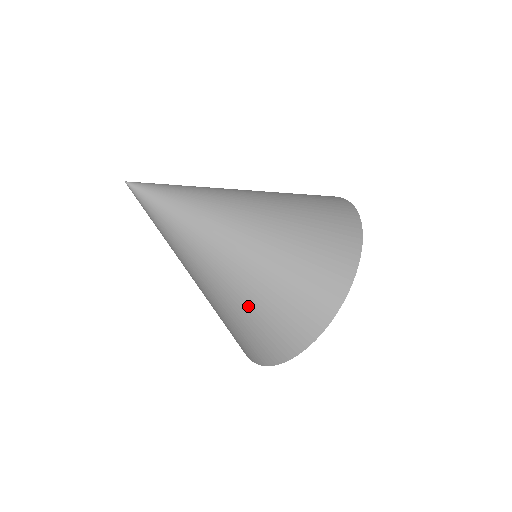
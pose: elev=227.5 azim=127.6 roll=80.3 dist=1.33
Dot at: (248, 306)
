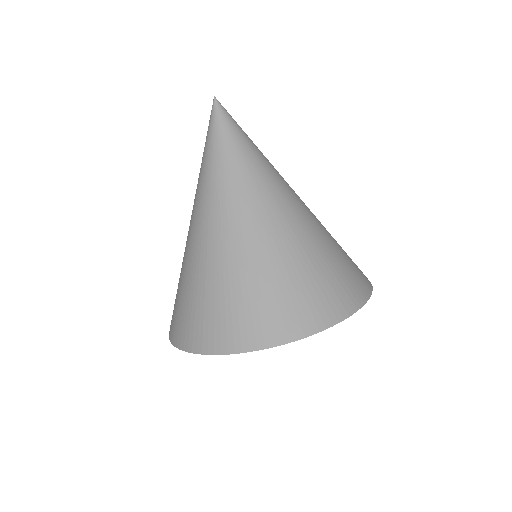
Dot at: (192, 274)
